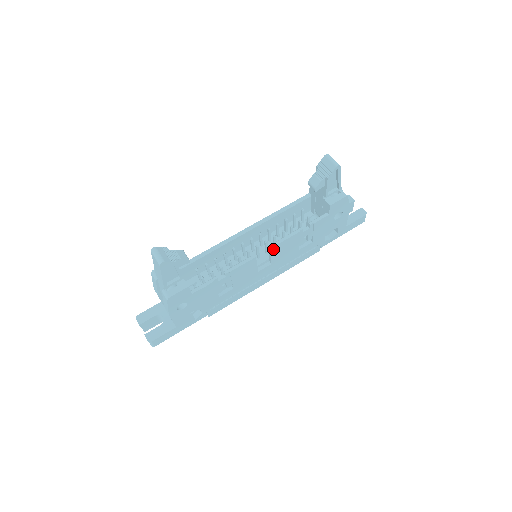
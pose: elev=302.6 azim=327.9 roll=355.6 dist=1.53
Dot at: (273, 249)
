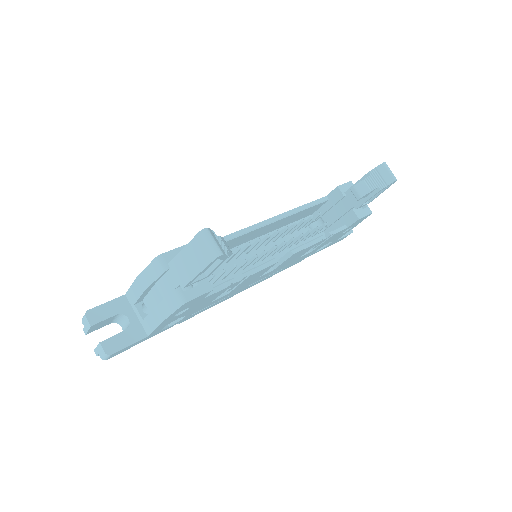
Dot at: (293, 255)
